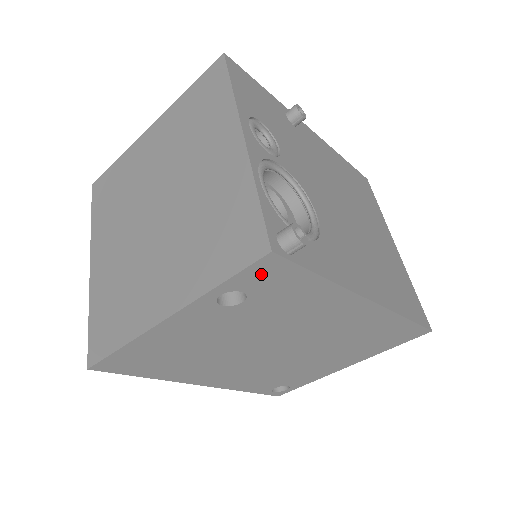
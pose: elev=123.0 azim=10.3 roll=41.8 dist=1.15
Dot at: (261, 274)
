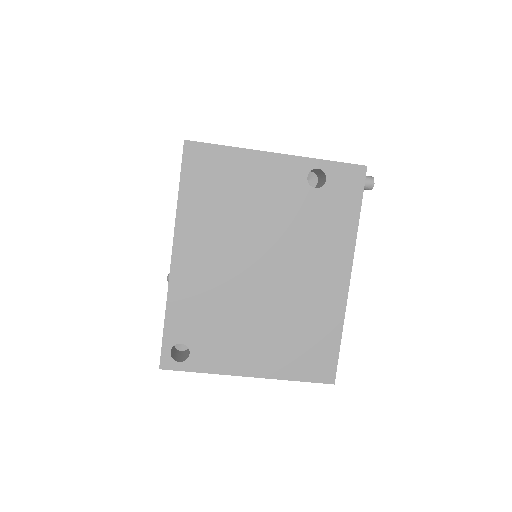
Dot at: (347, 176)
